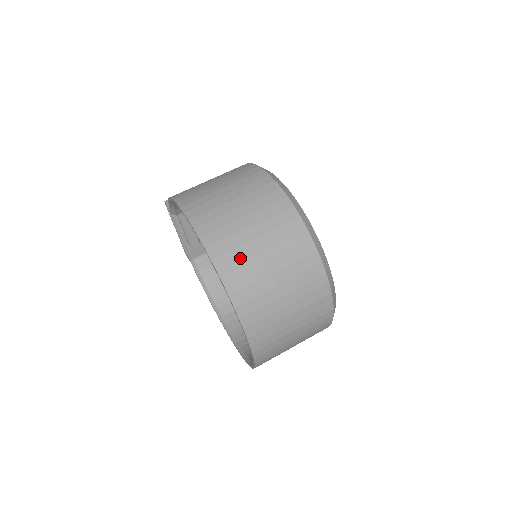
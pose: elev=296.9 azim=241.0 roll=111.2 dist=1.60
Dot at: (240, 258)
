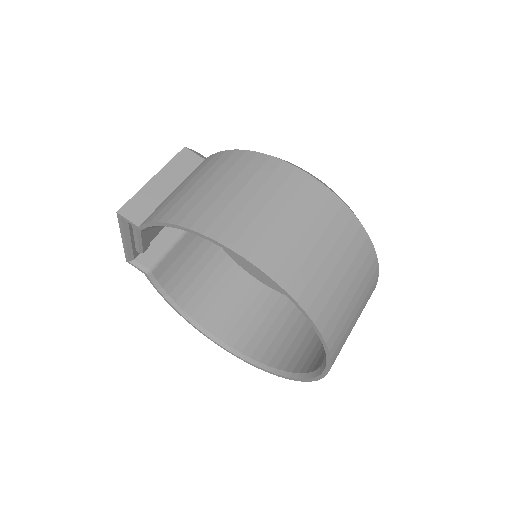
Dot at: (329, 297)
